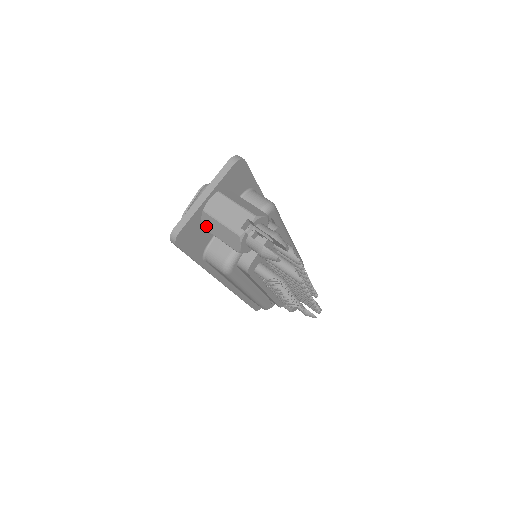
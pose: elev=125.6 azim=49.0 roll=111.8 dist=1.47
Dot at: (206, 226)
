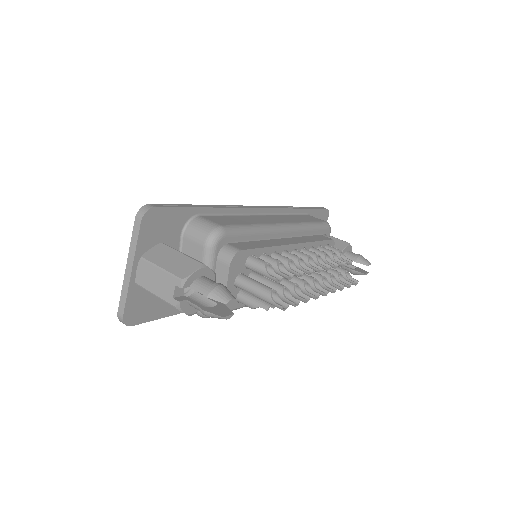
Dot at: occluded
